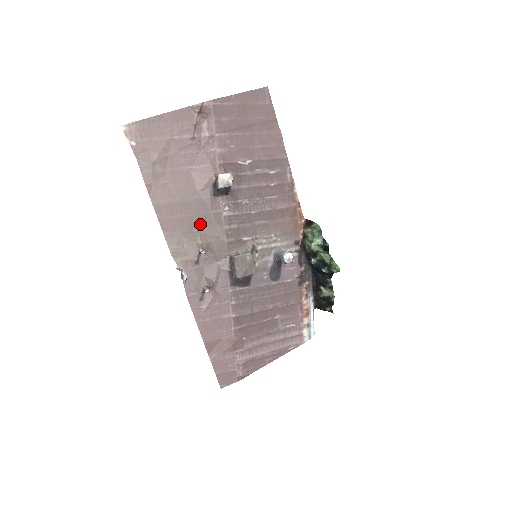
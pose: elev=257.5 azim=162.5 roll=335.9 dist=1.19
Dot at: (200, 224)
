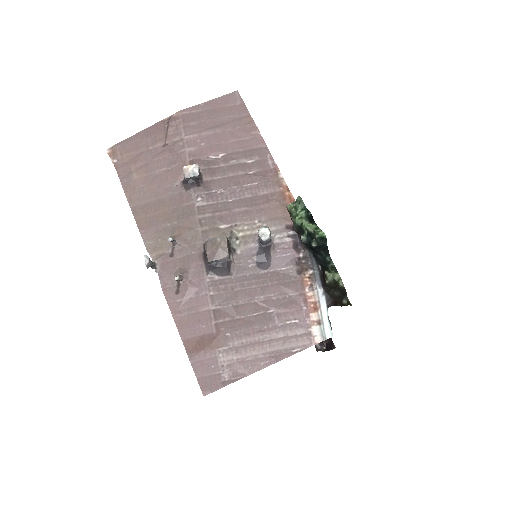
Dot at: (174, 218)
